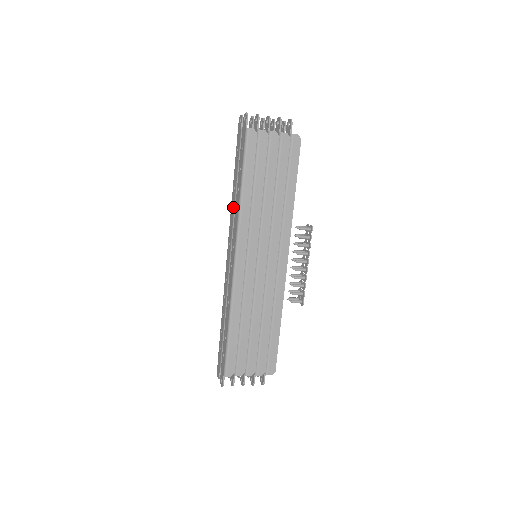
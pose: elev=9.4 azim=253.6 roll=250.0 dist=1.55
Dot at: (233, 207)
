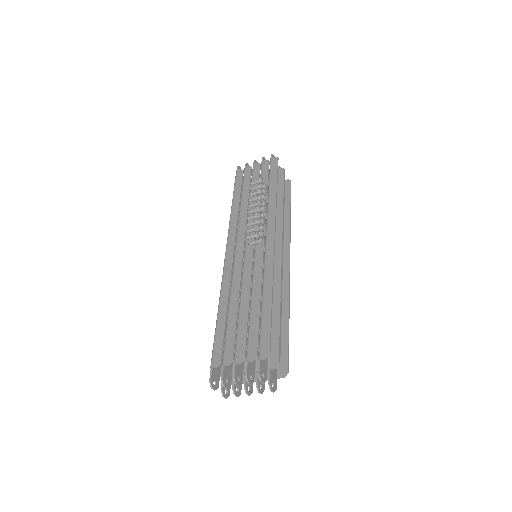
Dot at: occluded
